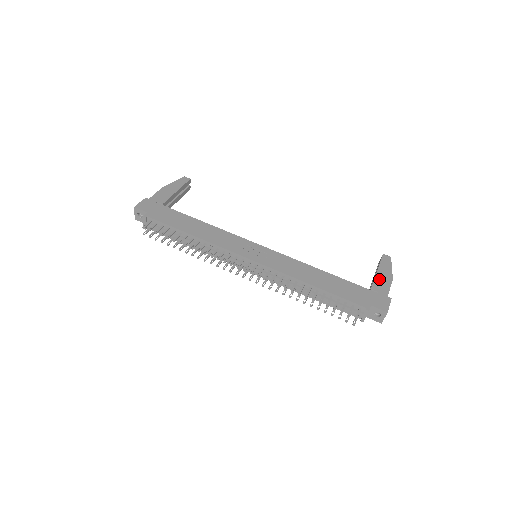
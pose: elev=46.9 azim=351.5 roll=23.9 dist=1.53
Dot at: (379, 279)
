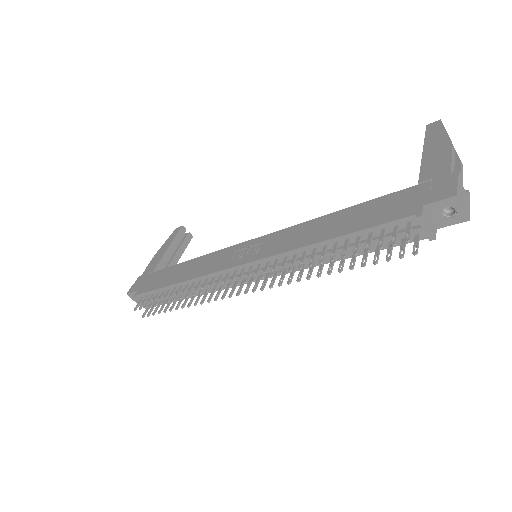
Dot at: (428, 160)
